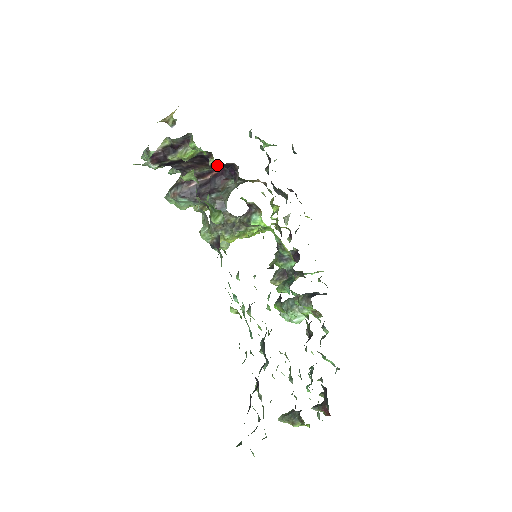
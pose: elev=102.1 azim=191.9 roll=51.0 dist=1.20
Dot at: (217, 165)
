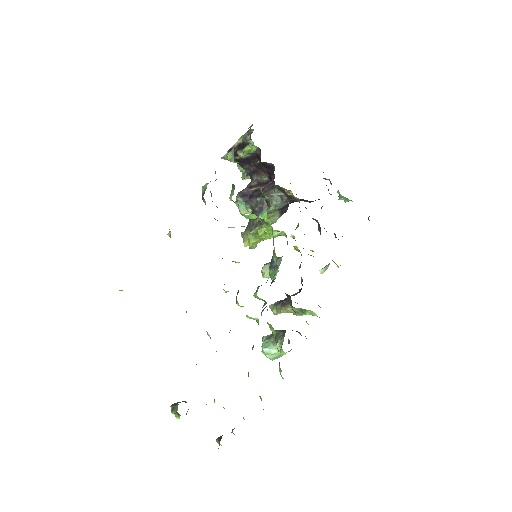
Dot at: (264, 166)
